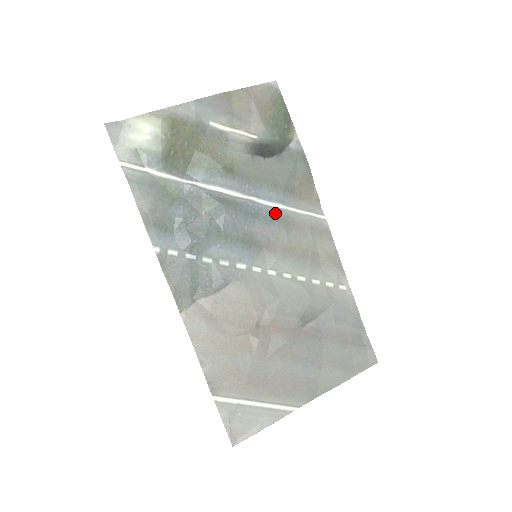
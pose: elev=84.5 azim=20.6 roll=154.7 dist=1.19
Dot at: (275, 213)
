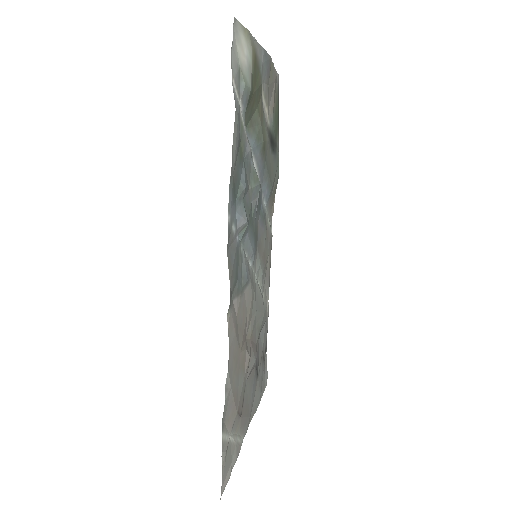
Dot at: (264, 213)
